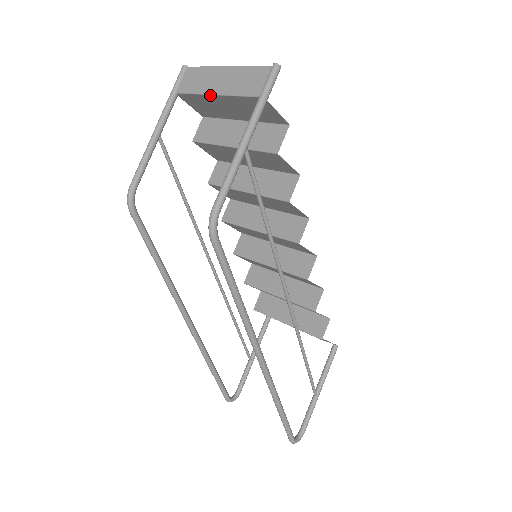
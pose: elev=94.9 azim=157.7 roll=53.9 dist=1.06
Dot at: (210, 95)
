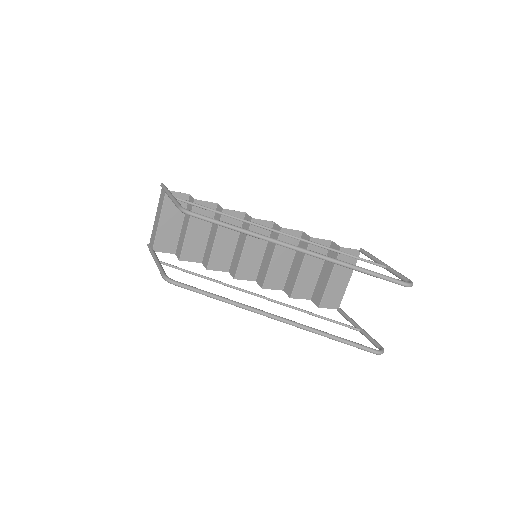
Dot at: (158, 225)
